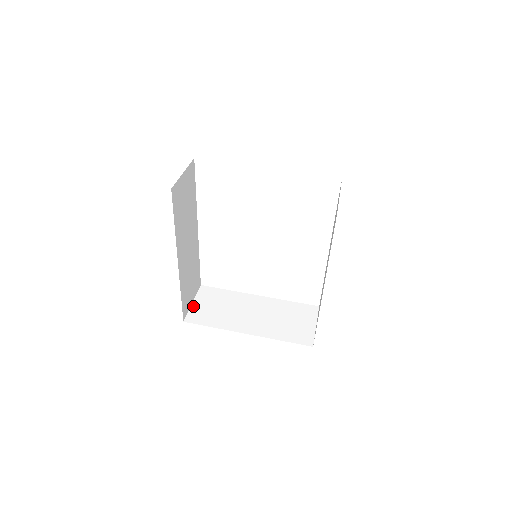
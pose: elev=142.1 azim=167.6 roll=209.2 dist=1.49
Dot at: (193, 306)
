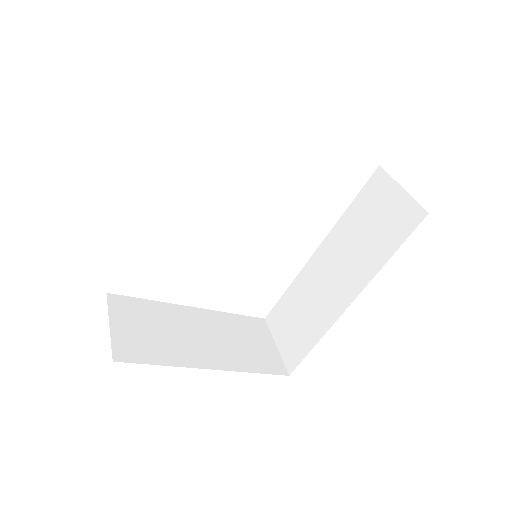
Dot at: (114, 331)
